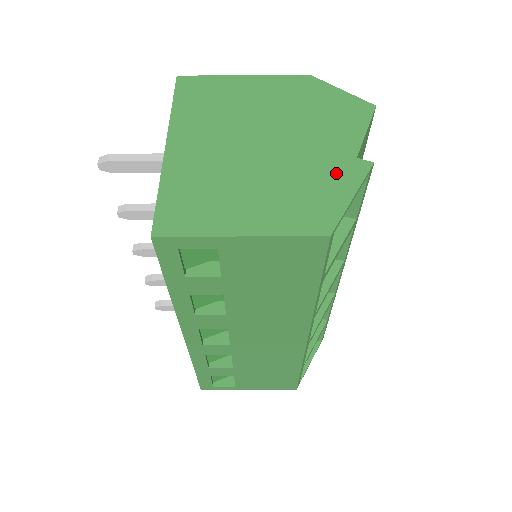
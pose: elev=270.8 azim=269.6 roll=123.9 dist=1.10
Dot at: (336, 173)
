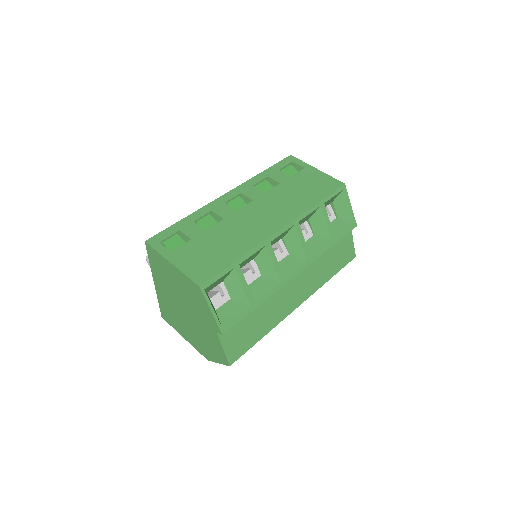
Dot at: occluded
